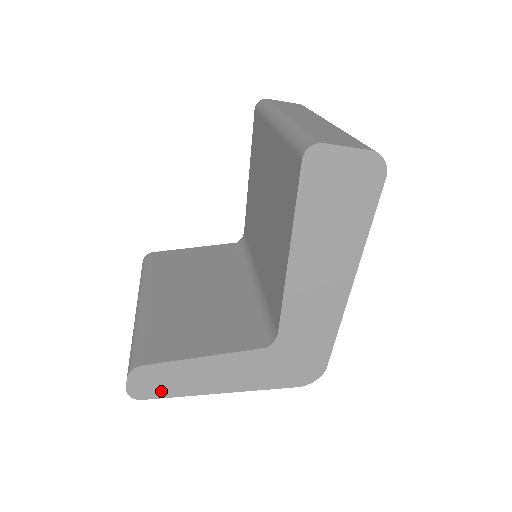
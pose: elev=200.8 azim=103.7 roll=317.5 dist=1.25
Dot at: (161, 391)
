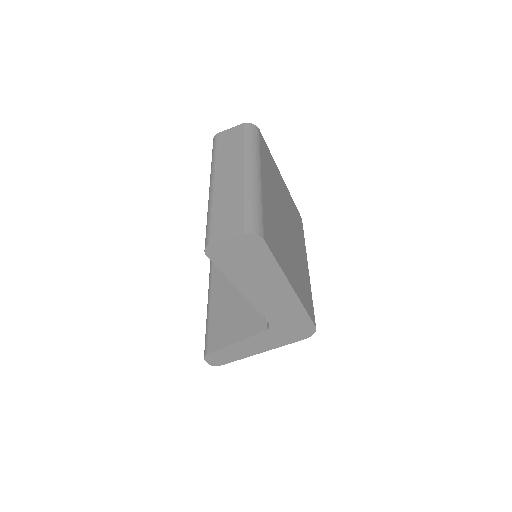
Dot at: (227, 360)
